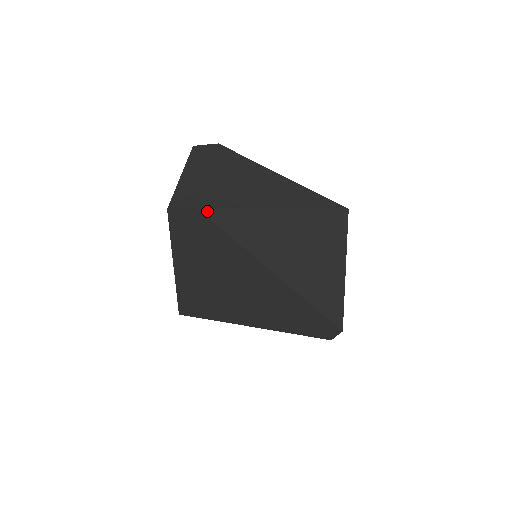
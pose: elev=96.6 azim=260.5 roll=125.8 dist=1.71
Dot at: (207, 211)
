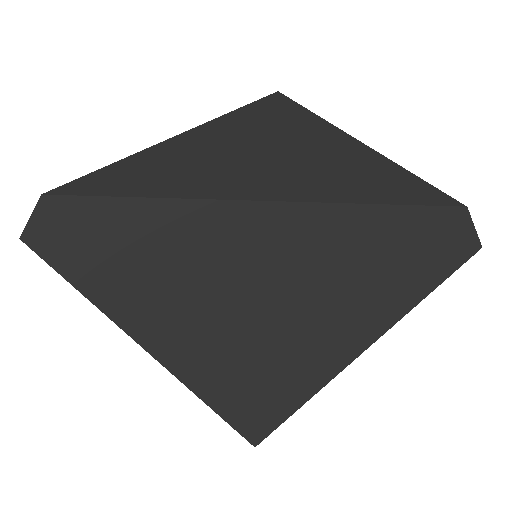
Dot at: (62, 190)
